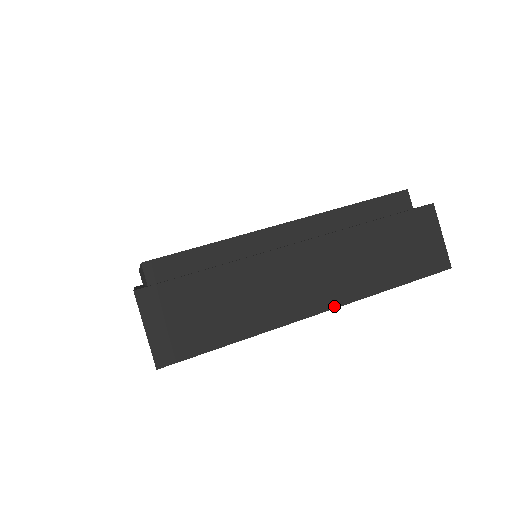
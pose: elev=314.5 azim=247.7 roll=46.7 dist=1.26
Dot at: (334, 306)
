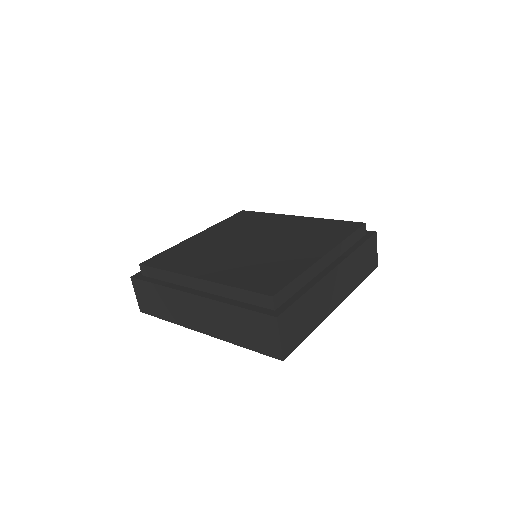
Dot at: occluded
